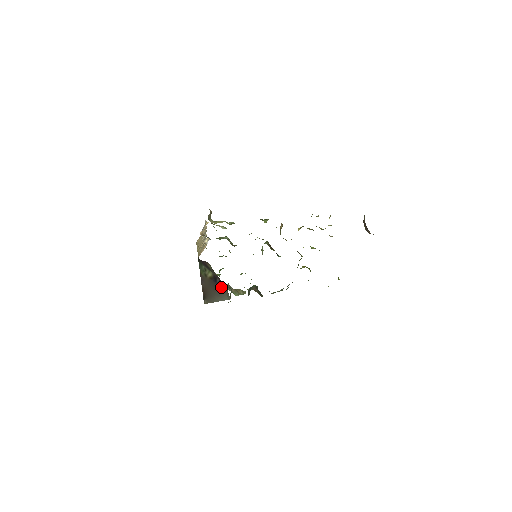
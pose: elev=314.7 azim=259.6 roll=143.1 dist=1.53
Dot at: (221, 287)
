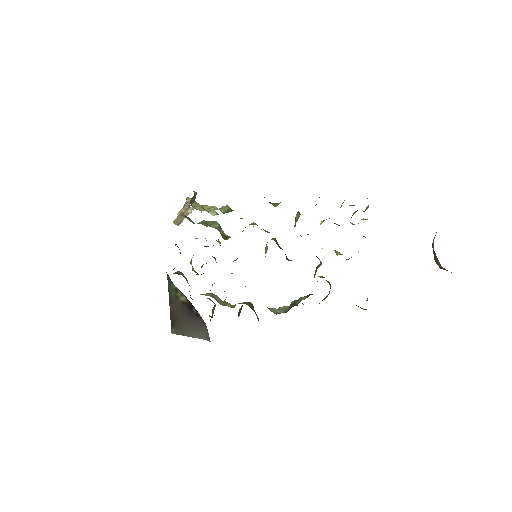
Dot at: (198, 319)
